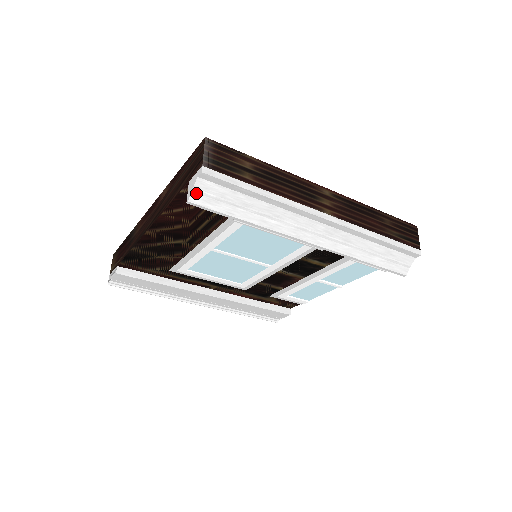
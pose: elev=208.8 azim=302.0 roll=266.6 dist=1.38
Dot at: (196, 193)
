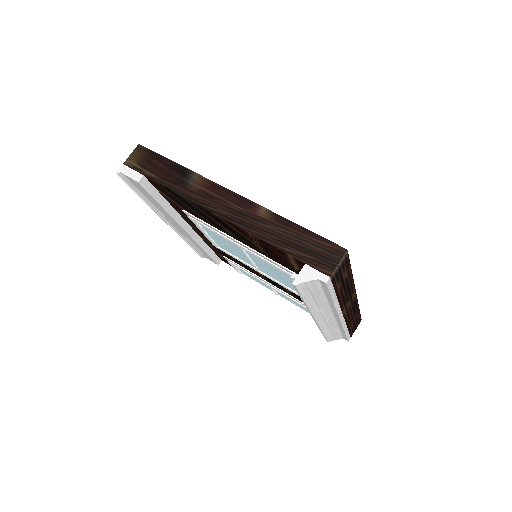
Dot at: (305, 283)
